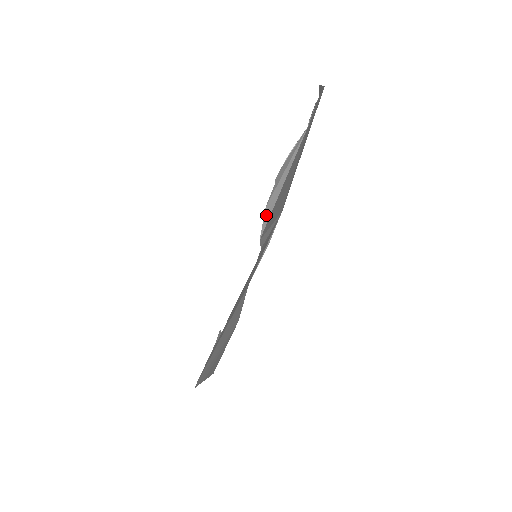
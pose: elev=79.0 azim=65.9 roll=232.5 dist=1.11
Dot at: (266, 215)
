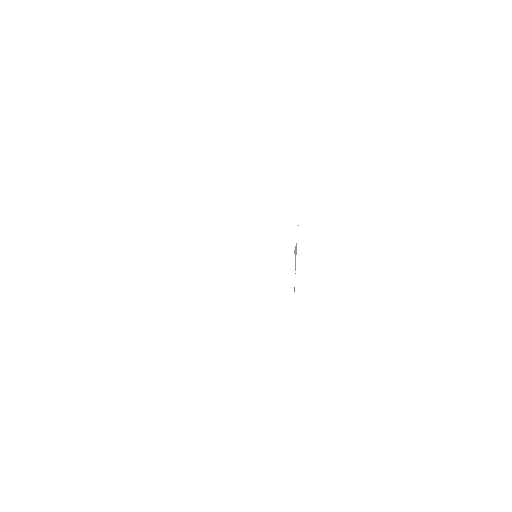
Dot at: occluded
